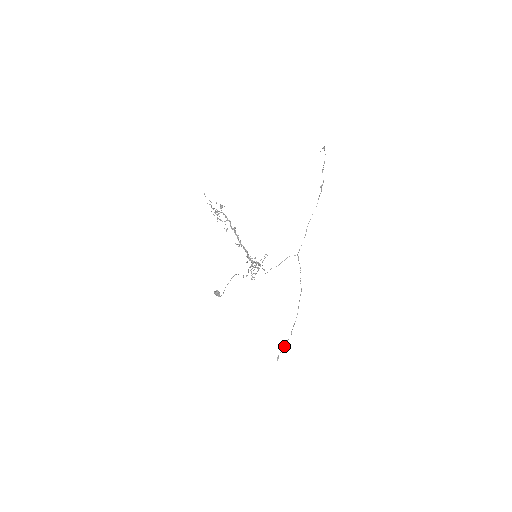
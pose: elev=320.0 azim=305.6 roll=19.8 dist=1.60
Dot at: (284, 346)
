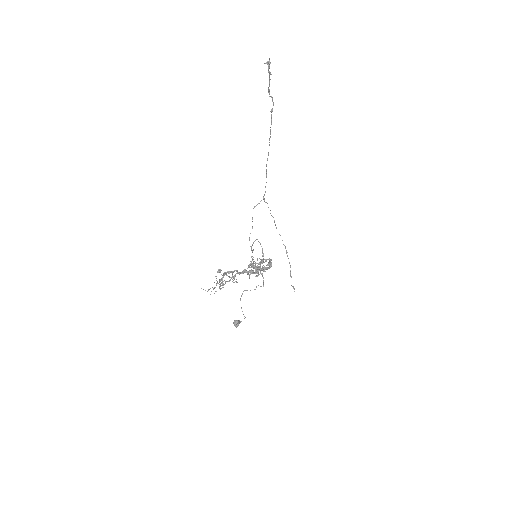
Dot at: (290, 274)
